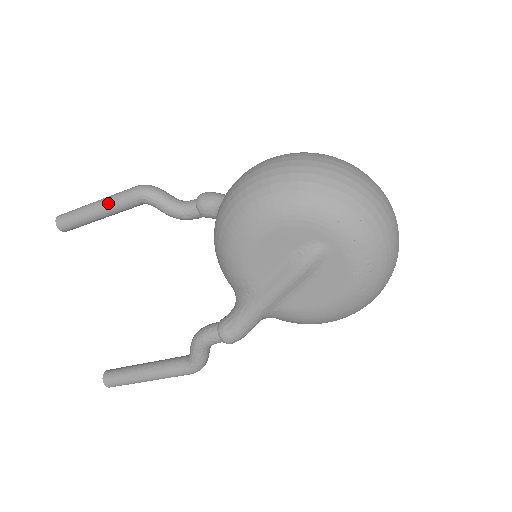
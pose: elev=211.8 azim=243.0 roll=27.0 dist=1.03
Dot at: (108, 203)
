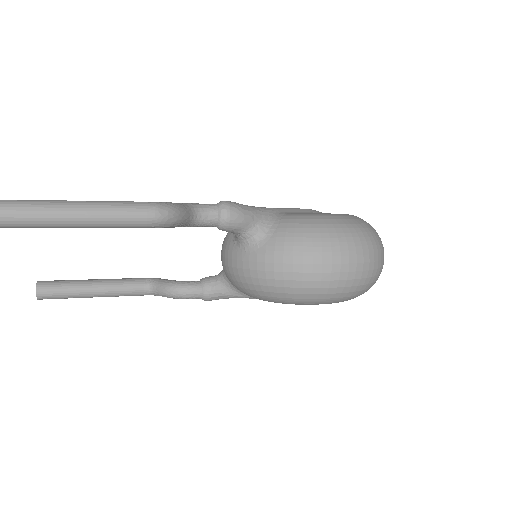
Dot at: (101, 226)
